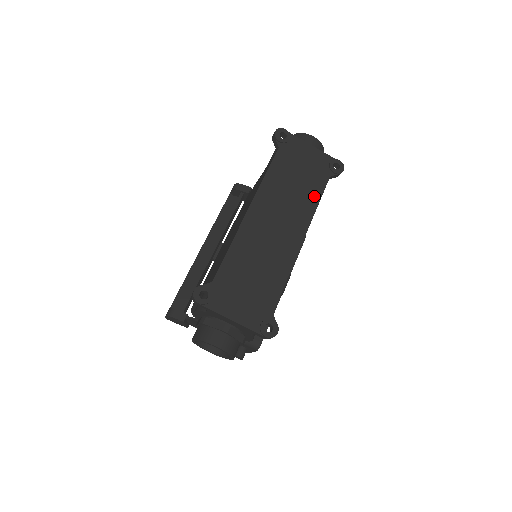
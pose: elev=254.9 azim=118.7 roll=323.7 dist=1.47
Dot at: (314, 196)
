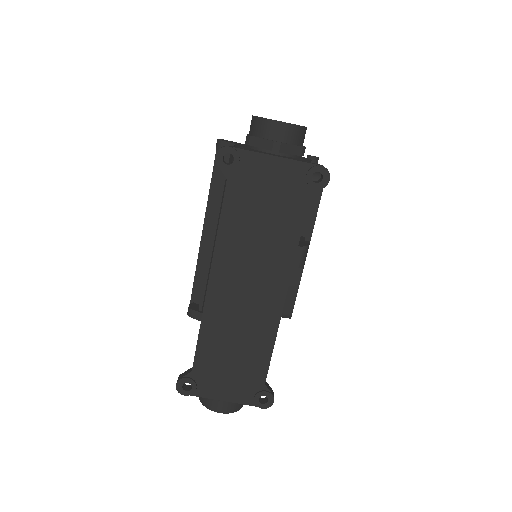
Dot at: (291, 234)
